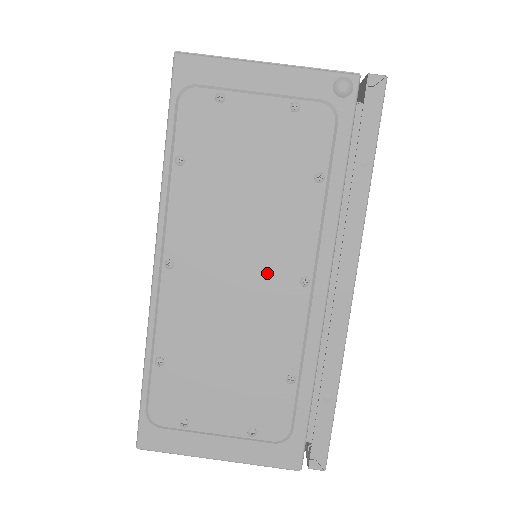
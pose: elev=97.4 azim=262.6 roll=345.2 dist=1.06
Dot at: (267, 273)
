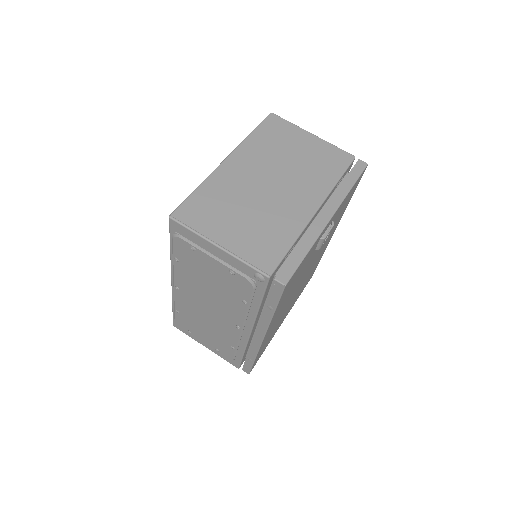
Dot at: (221, 315)
